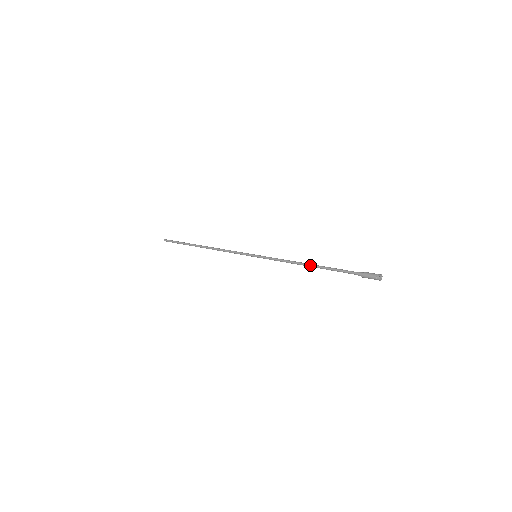
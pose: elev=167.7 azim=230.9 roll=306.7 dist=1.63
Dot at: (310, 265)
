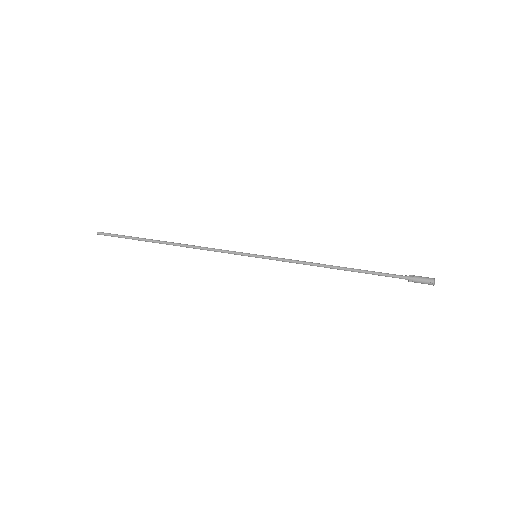
Dot at: (339, 268)
